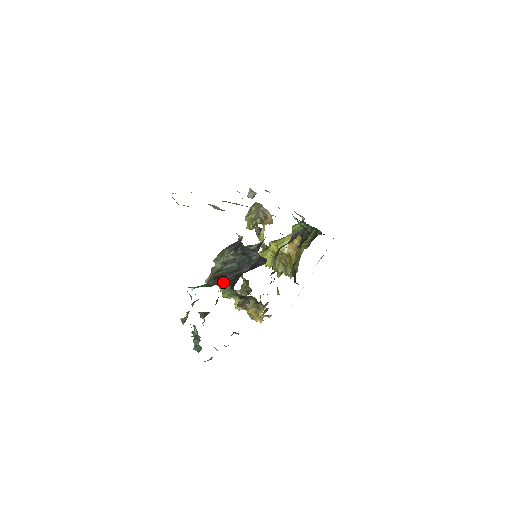
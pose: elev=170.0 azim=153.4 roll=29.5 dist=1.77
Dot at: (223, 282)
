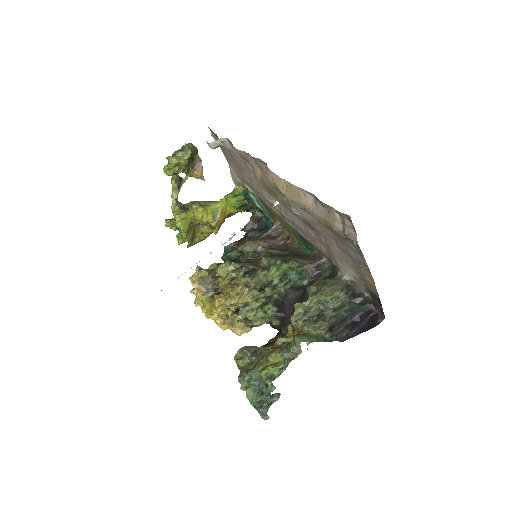
Dot at: (341, 337)
